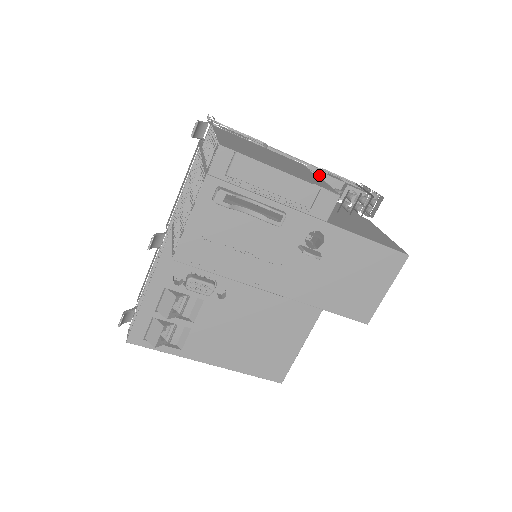
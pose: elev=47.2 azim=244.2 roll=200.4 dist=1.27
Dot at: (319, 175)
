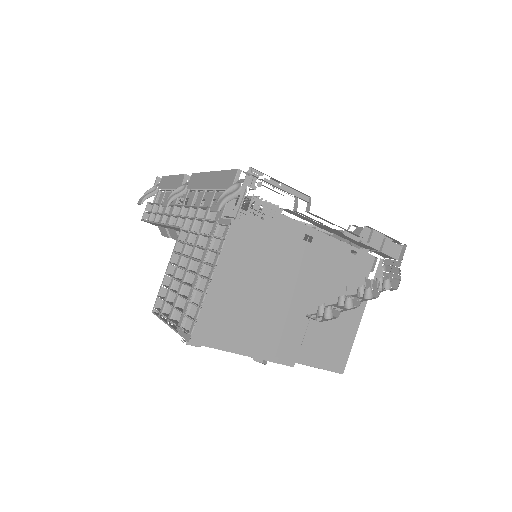
Dot at: (354, 240)
